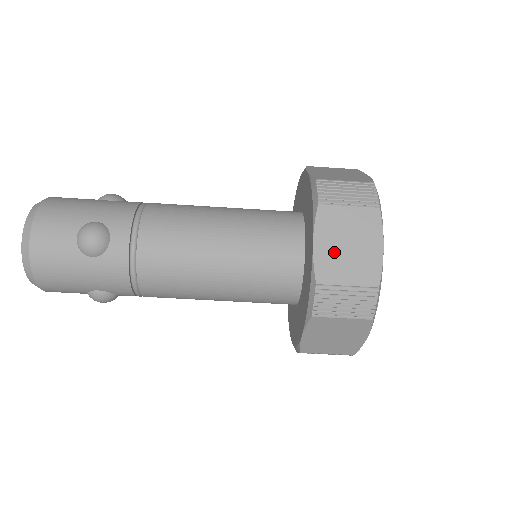
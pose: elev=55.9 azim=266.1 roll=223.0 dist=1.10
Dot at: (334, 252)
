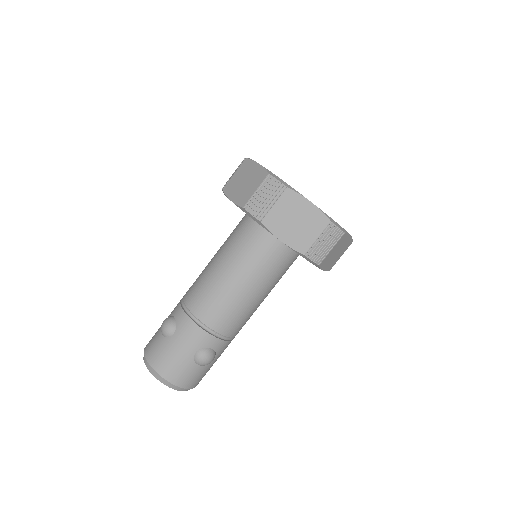
Dot at: (241, 191)
